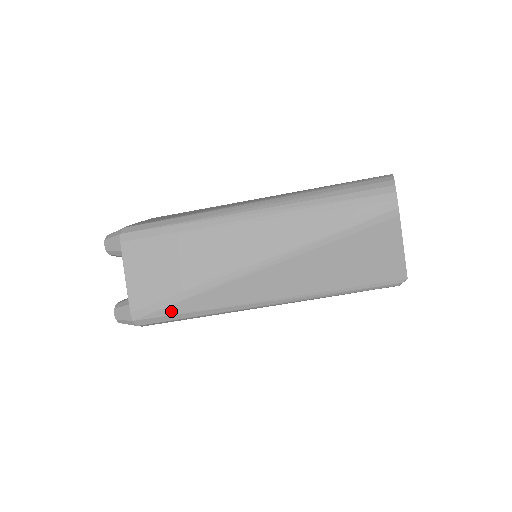
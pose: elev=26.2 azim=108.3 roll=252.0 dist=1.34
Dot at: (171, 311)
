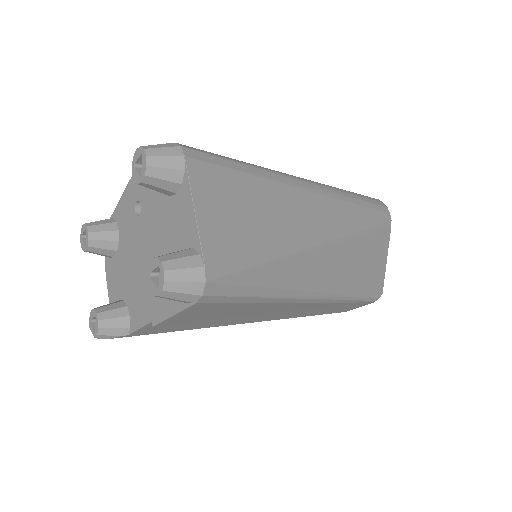
Dot at: (249, 278)
